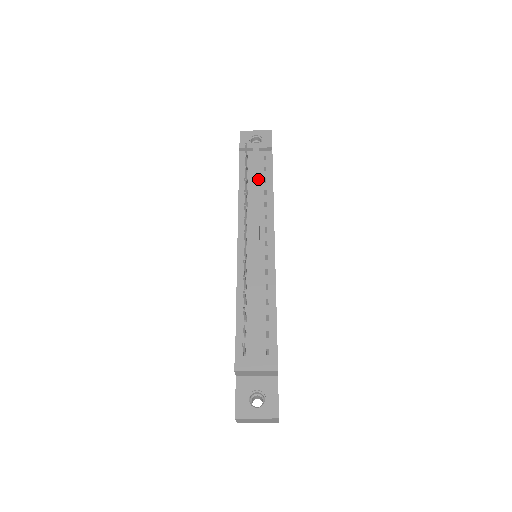
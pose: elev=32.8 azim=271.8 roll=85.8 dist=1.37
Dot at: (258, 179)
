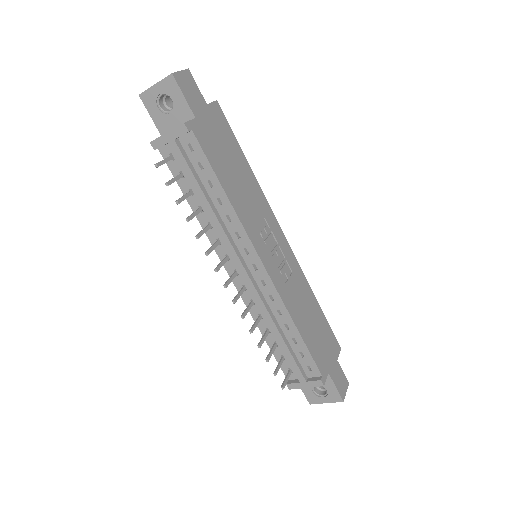
Dot at: (201, 192)
